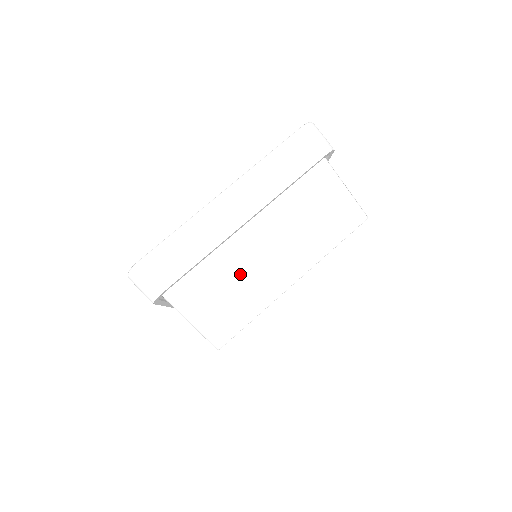
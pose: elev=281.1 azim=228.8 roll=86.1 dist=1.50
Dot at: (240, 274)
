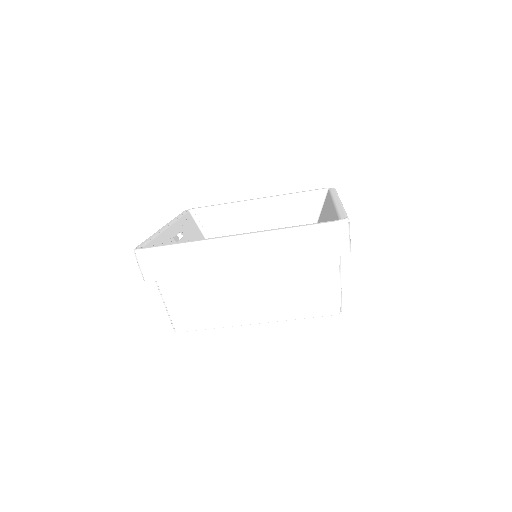
Dot at: (217, 296)
